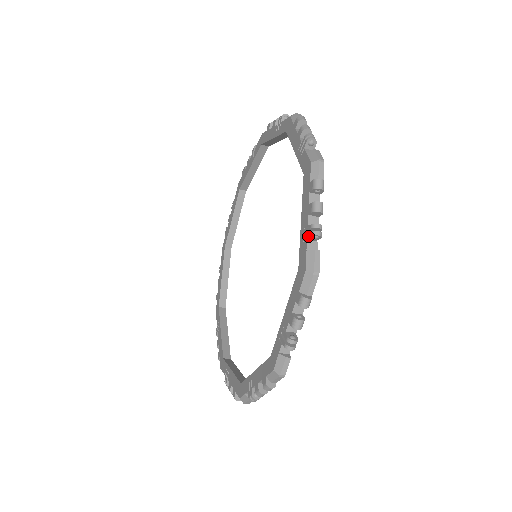
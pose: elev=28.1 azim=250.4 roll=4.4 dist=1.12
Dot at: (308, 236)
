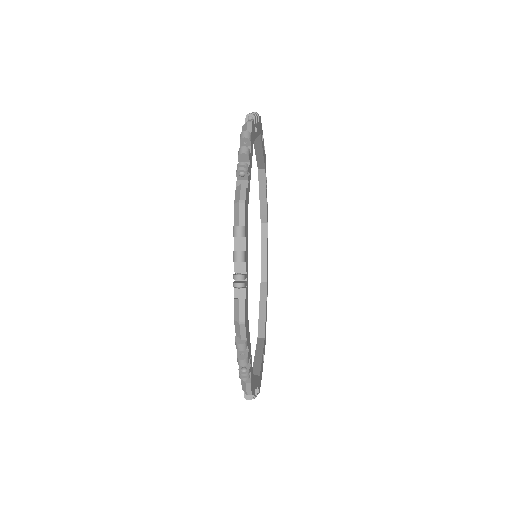
Dot at: occluded
